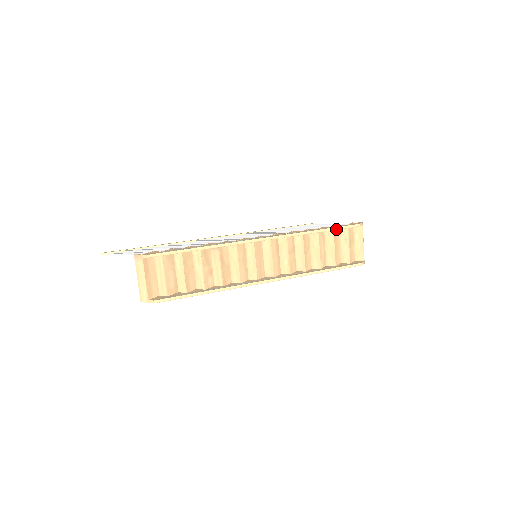
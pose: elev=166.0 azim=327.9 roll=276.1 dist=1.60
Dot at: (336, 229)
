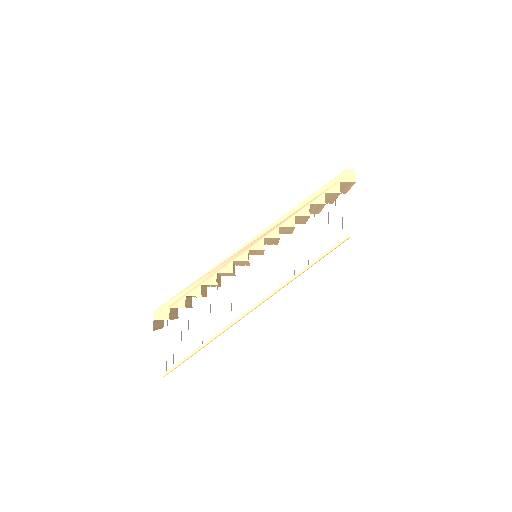
Dot at: occluded
